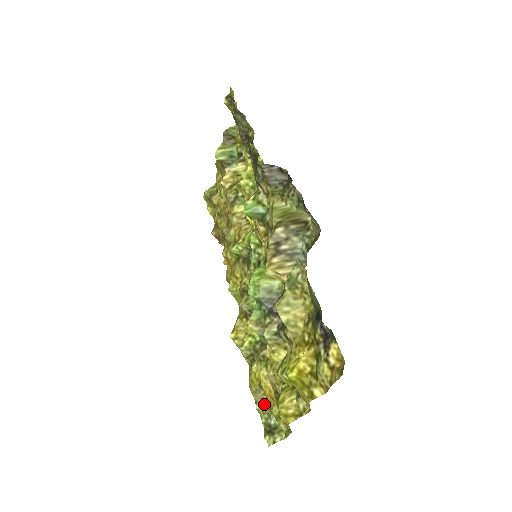
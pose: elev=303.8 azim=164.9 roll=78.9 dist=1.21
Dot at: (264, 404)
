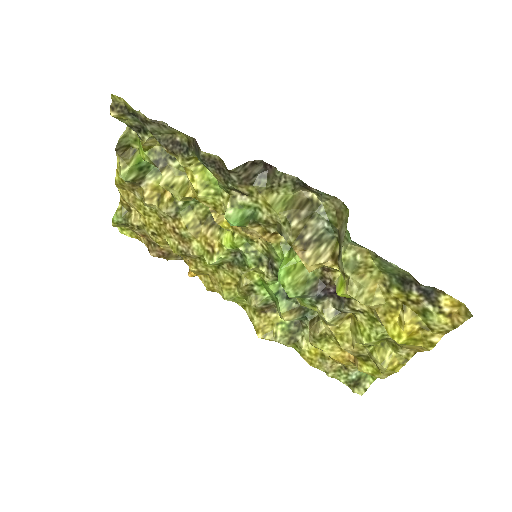
Dot at: (336, 369)
